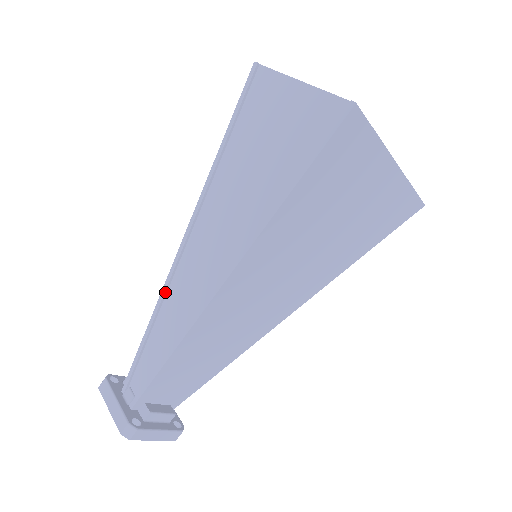
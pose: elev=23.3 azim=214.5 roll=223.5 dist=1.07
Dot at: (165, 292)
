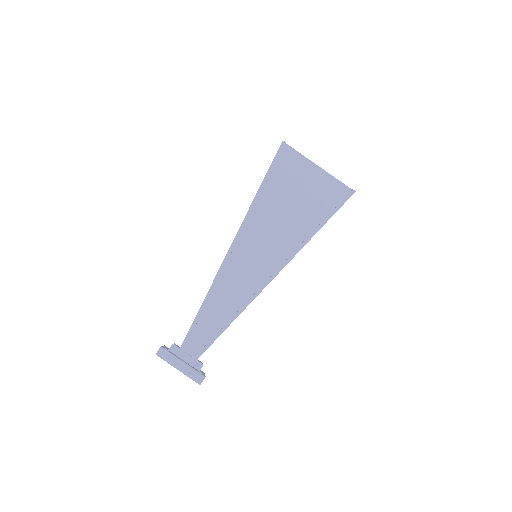
Dot at: (215, 285)
